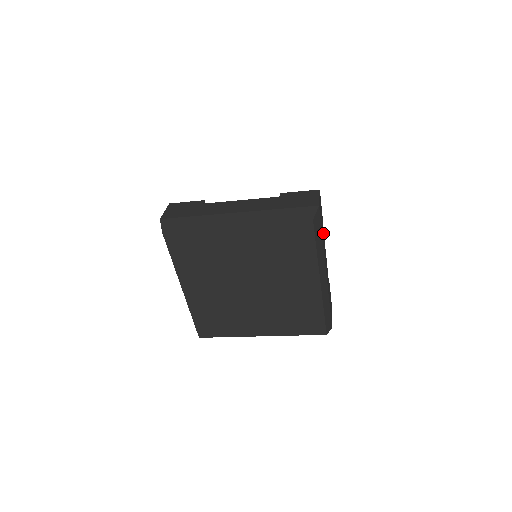
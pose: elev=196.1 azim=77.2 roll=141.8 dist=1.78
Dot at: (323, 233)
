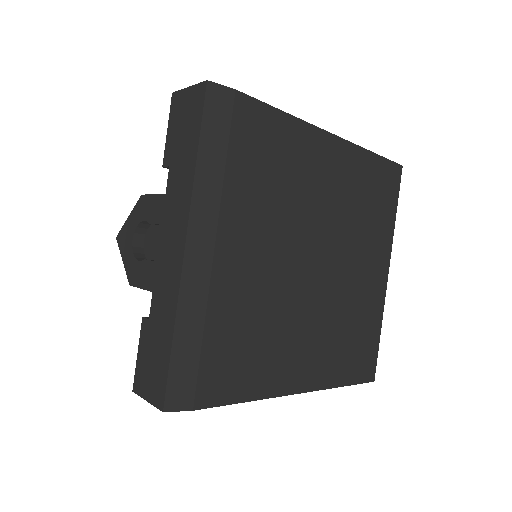
Dot at: occluded
